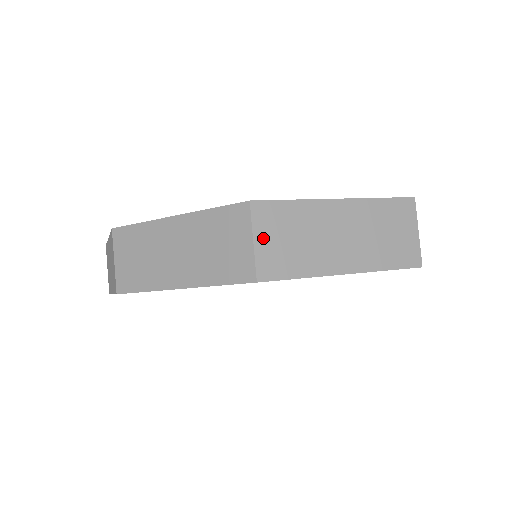
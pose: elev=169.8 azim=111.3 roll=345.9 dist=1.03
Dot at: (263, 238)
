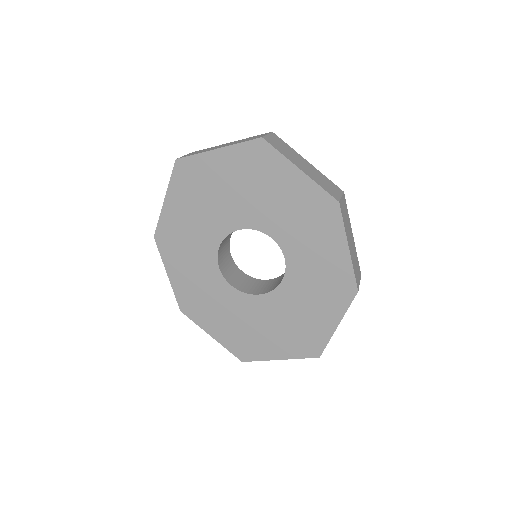
Dot at: occluded
